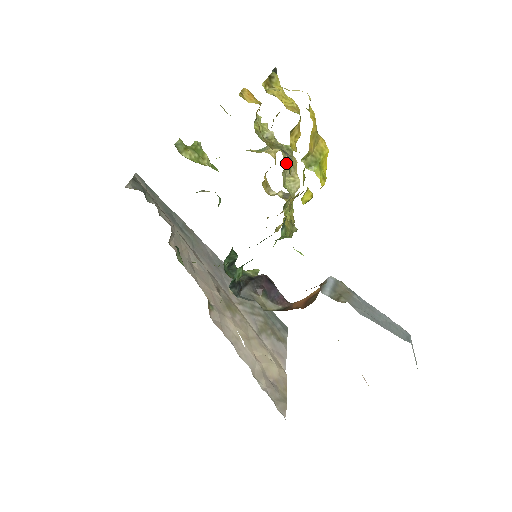
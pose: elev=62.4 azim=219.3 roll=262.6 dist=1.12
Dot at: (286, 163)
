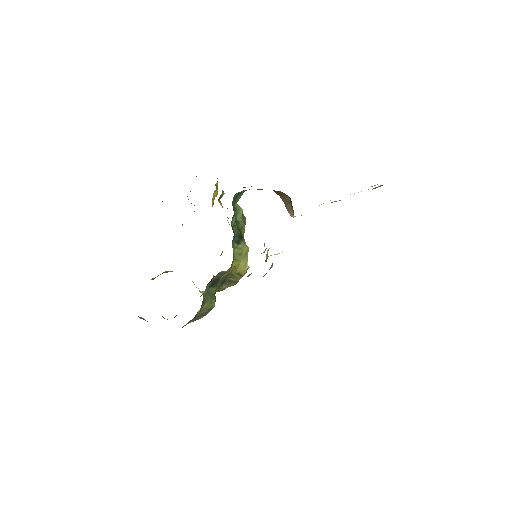
Dot at: occluded
